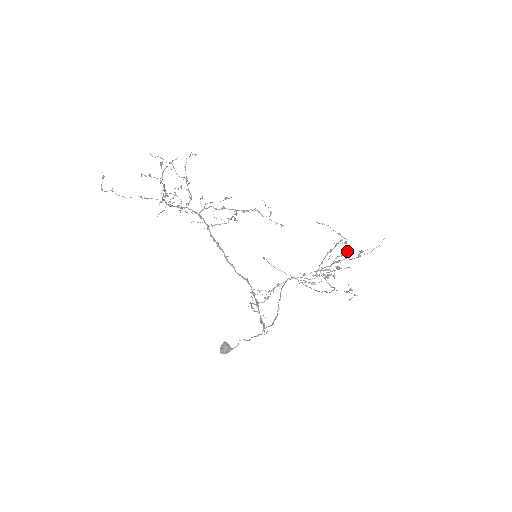
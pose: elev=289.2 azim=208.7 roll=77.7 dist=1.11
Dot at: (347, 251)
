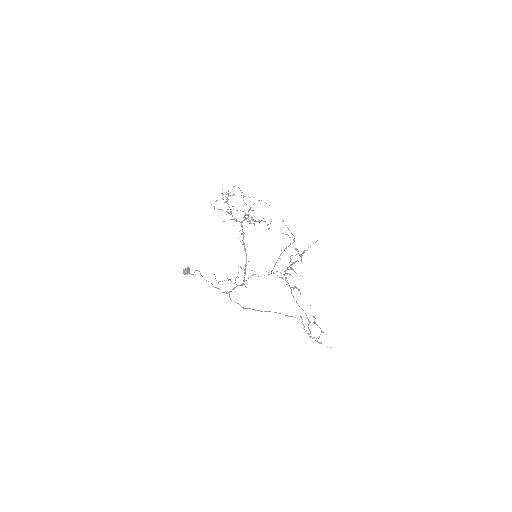
Dot at: (297, 251)
